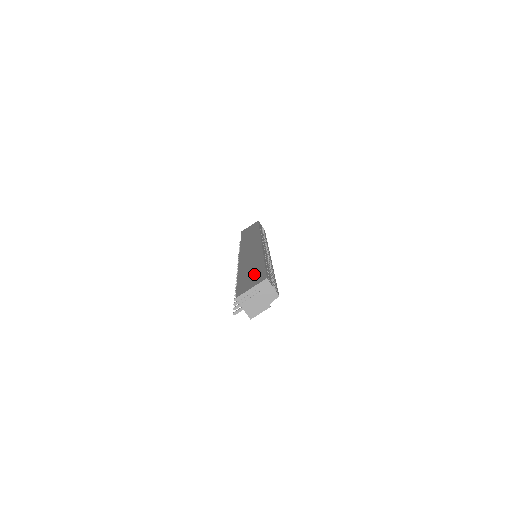
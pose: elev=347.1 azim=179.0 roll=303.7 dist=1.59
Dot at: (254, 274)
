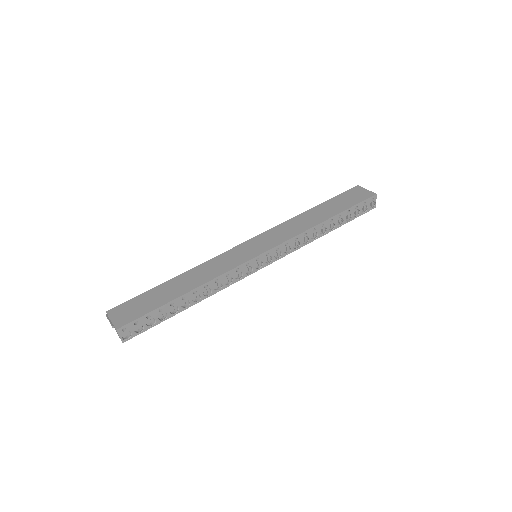
Dot at: (146, 305)
